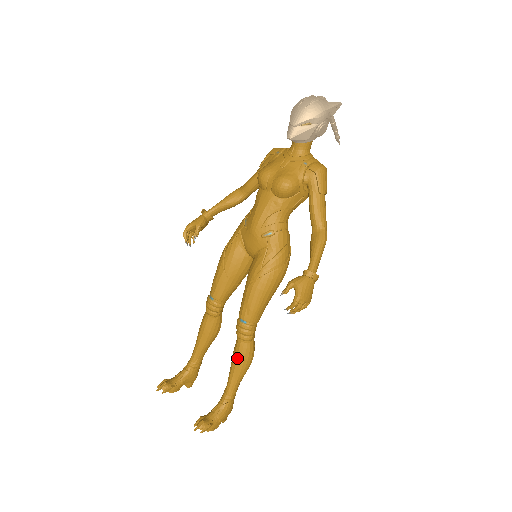
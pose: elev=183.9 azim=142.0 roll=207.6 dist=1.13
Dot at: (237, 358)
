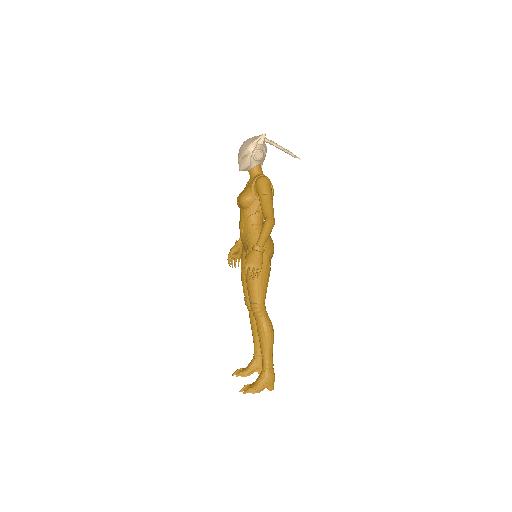
Dot at: (258, 333)
